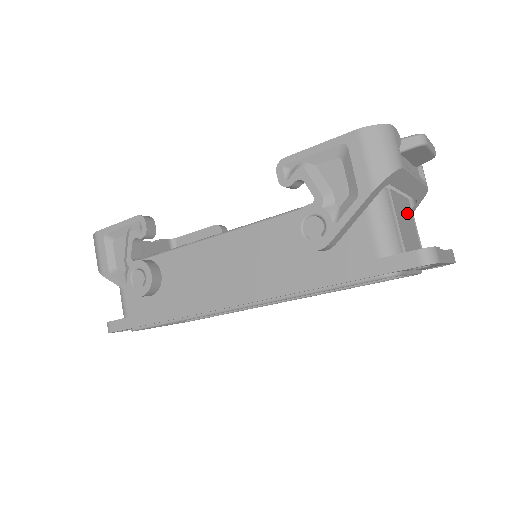
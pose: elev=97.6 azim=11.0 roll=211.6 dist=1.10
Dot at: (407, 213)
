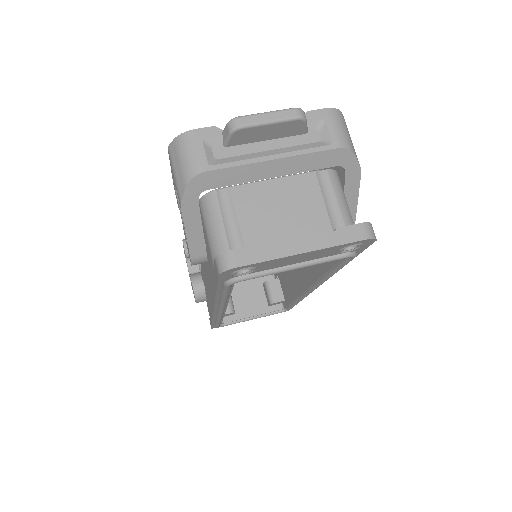
Dot at: (294, 195)
